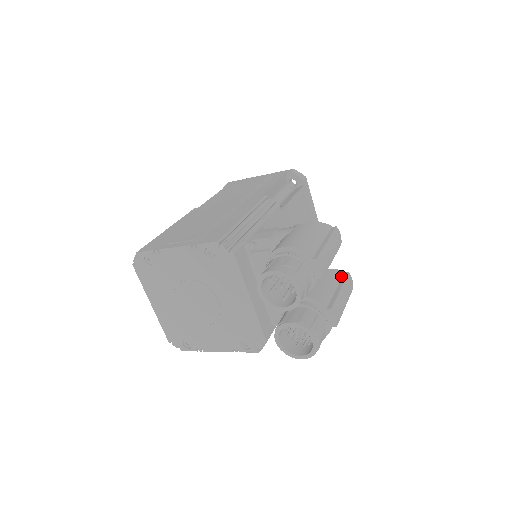
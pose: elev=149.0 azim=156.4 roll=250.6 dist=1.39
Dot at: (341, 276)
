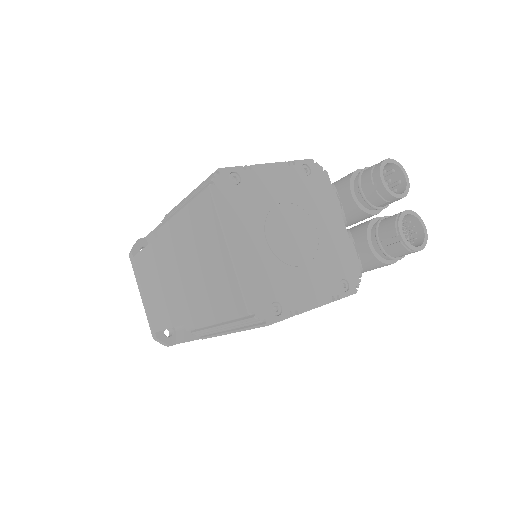
Dot at: occluded
